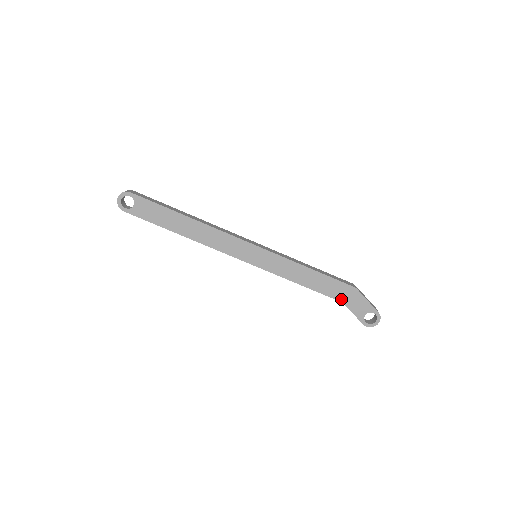
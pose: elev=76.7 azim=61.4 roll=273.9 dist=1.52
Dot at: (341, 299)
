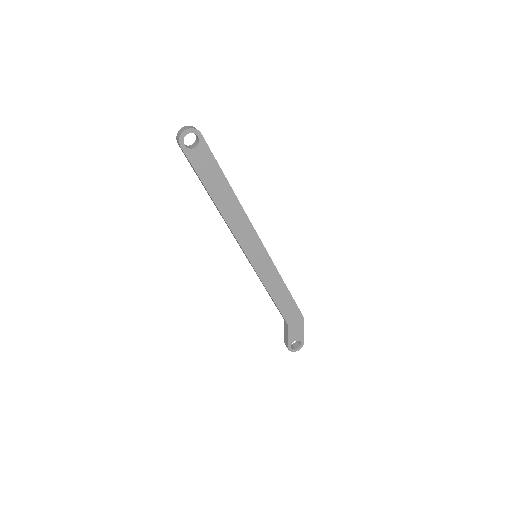
Dot at: (289, 322)
